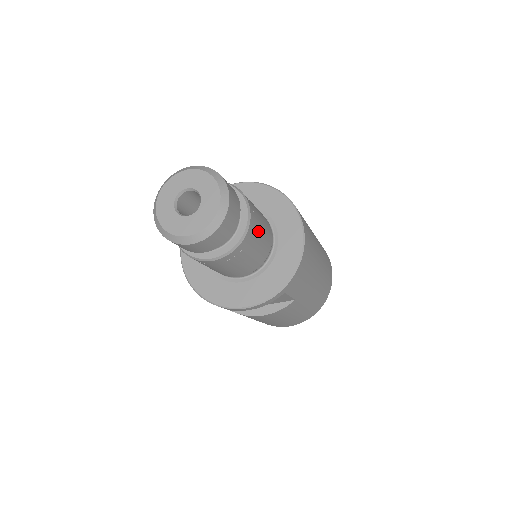
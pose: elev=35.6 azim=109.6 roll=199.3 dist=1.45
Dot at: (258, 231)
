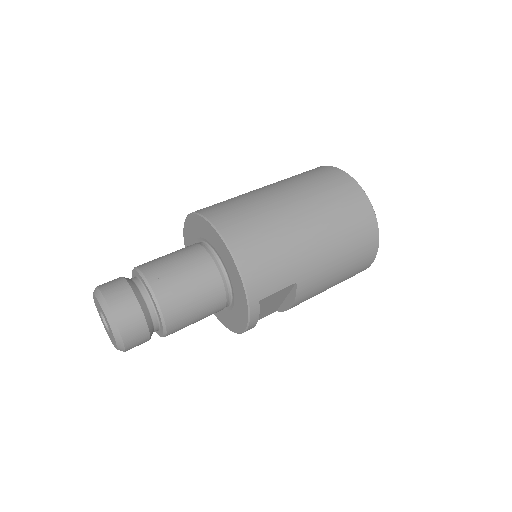
Dot at: (178, 287)
